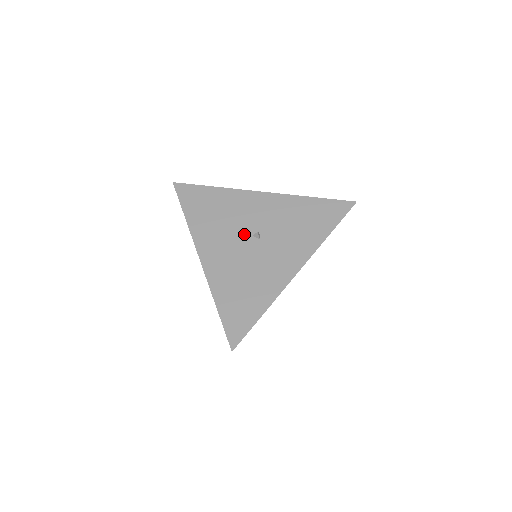
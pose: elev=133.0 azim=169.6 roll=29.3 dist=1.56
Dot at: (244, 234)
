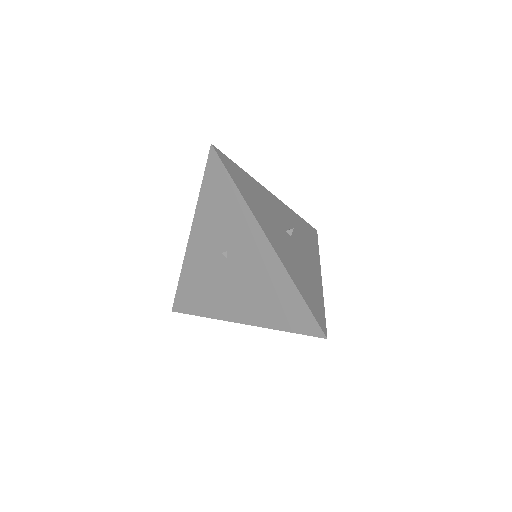
Dot at: (281, 227)
